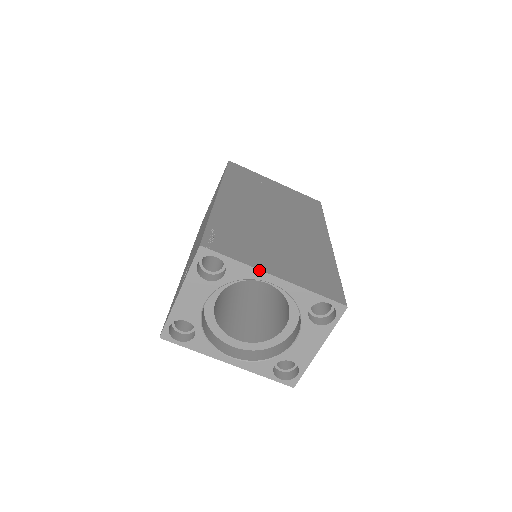
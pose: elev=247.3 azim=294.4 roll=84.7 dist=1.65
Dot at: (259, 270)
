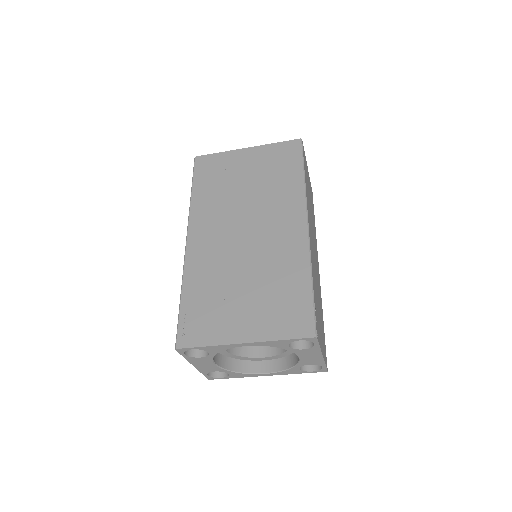
Dot at: (227, 345)
